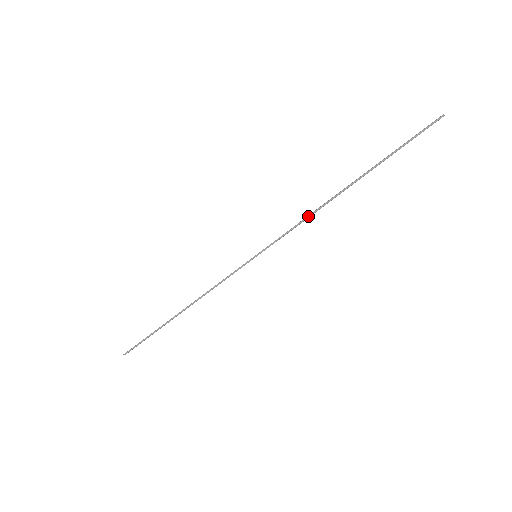
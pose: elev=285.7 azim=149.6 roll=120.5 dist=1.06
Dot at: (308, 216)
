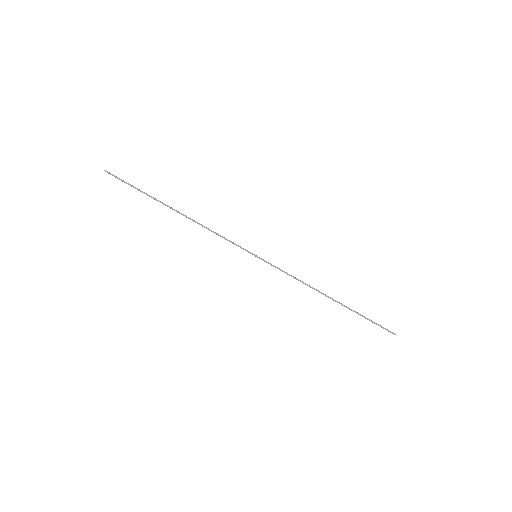
Dot at: (302, 281)
